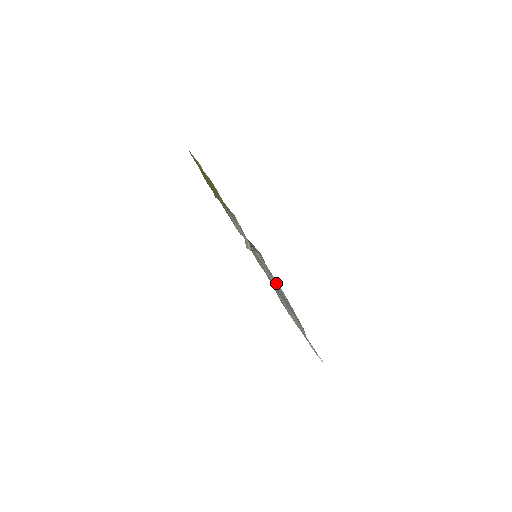
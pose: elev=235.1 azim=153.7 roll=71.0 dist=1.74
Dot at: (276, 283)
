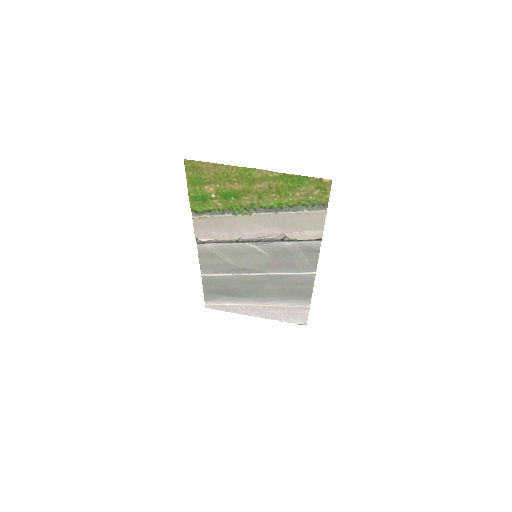
Dot at: (304, 267)
